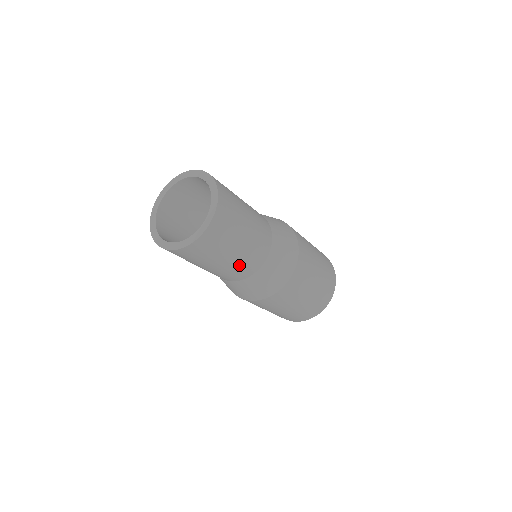
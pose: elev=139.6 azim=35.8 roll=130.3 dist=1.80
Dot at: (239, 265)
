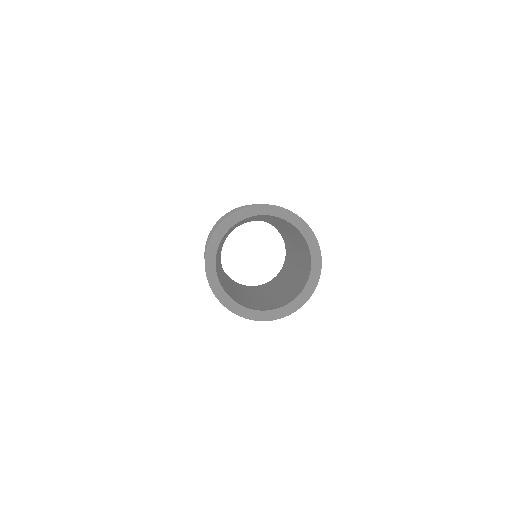
Dot at: occluded
